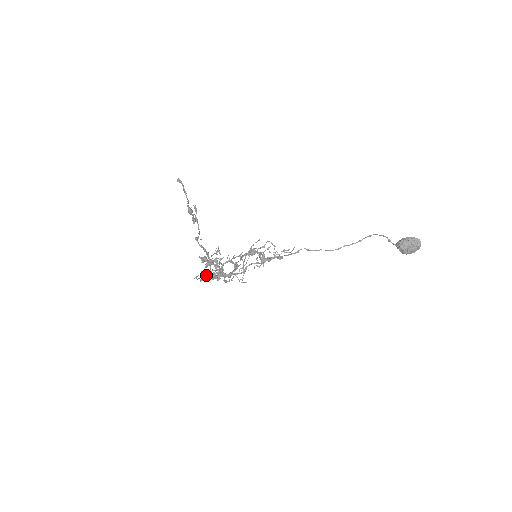
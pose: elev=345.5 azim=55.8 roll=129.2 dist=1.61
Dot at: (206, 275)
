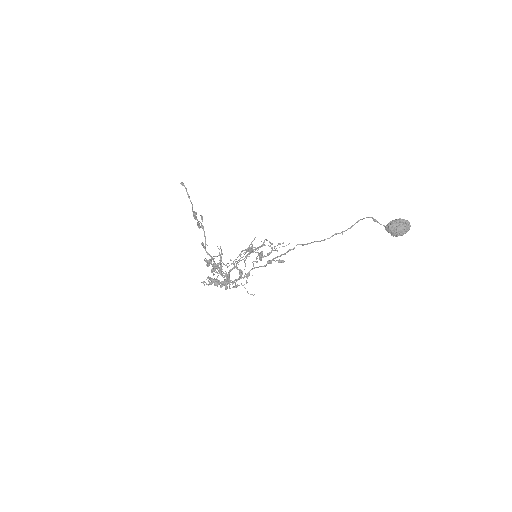
Dot at: (213, 281)
